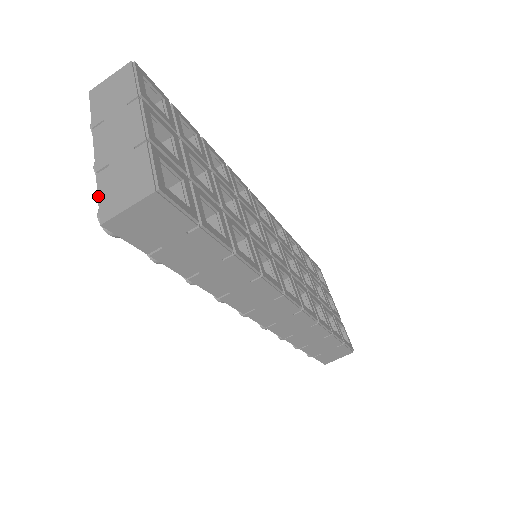
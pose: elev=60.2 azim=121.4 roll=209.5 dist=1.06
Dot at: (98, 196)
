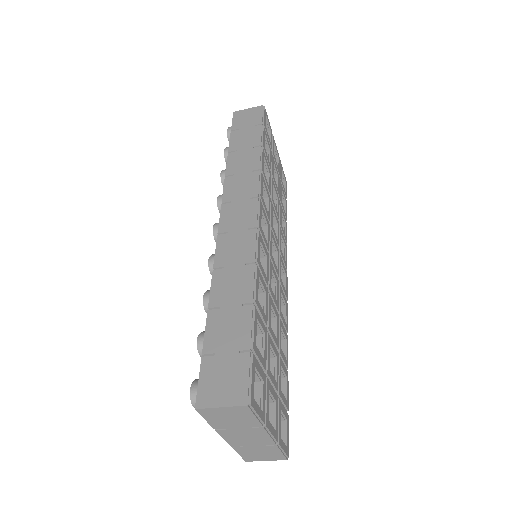
Dot at: occluded
